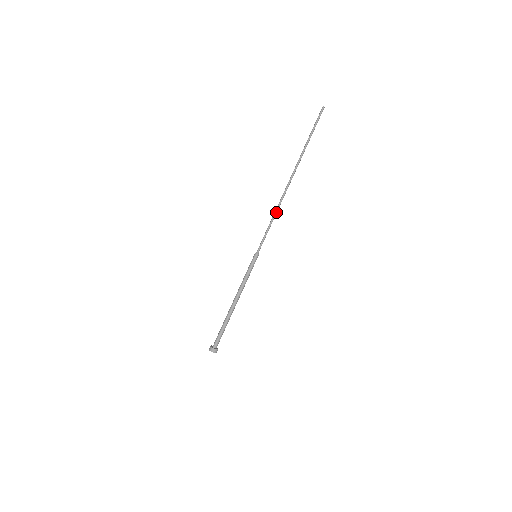
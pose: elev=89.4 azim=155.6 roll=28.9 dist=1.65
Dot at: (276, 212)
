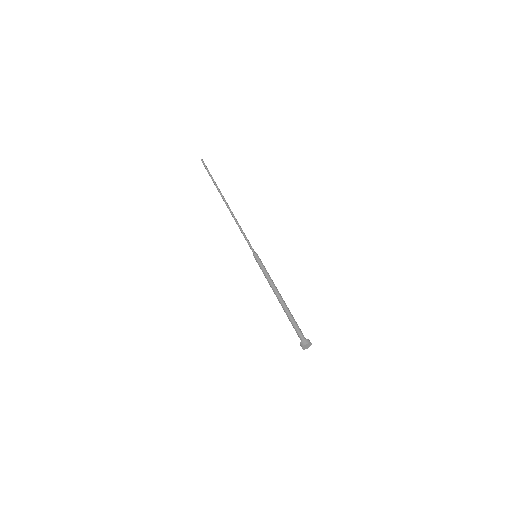
Dot at: (238, 223)
